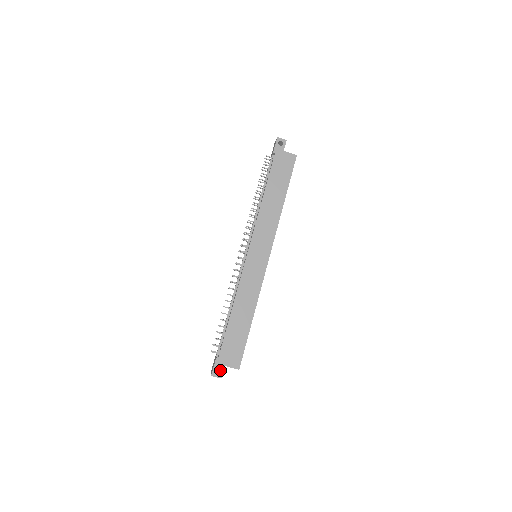
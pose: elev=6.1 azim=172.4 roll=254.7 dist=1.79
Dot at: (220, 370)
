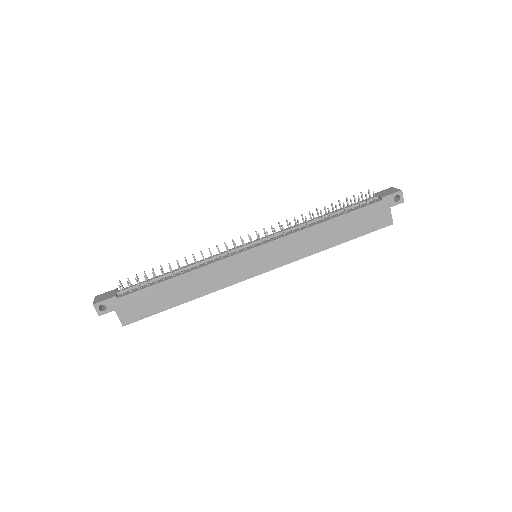
Dot at: (107, 309)
